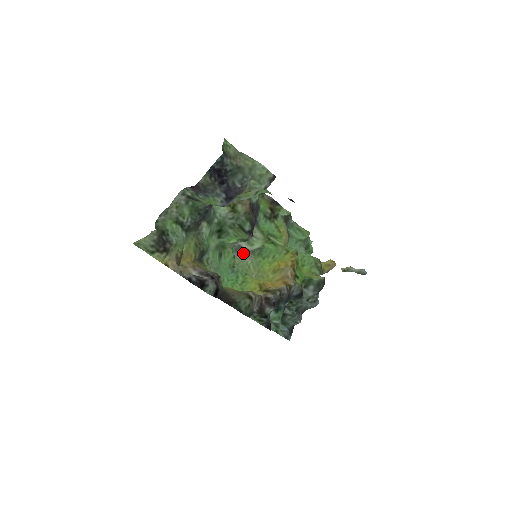
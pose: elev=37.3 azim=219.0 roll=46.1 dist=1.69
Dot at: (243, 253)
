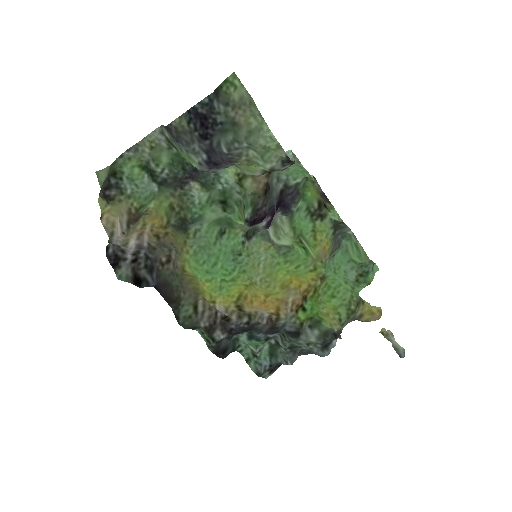
Dot at: (267, 243)
